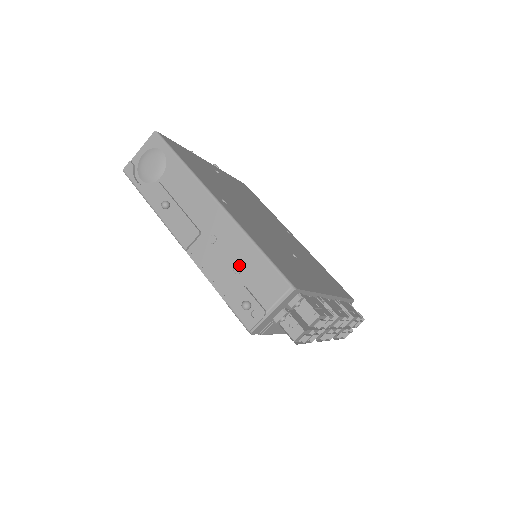
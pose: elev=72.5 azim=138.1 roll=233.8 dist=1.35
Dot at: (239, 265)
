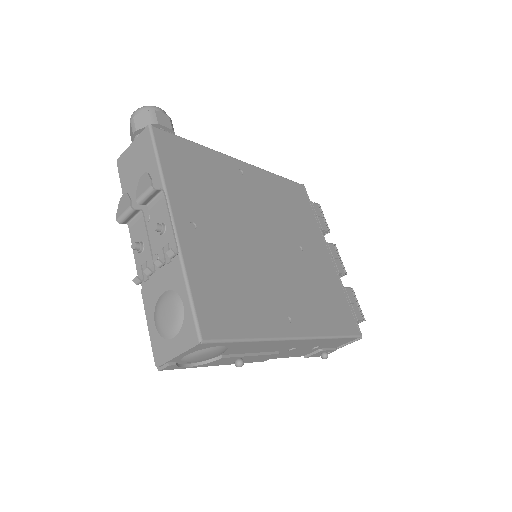
Dot at: occluded
